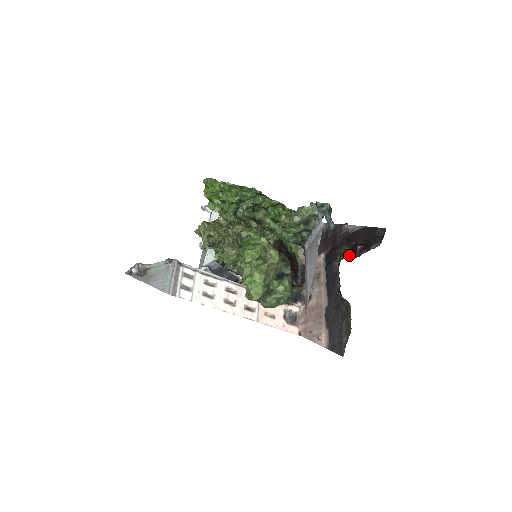
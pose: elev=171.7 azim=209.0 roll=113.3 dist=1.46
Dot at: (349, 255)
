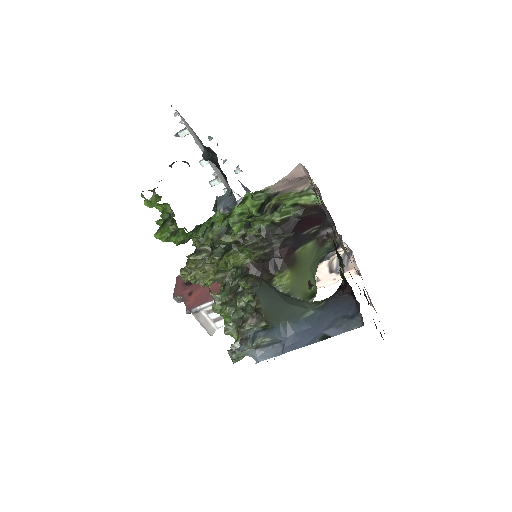
Dot at: (344, 290)
